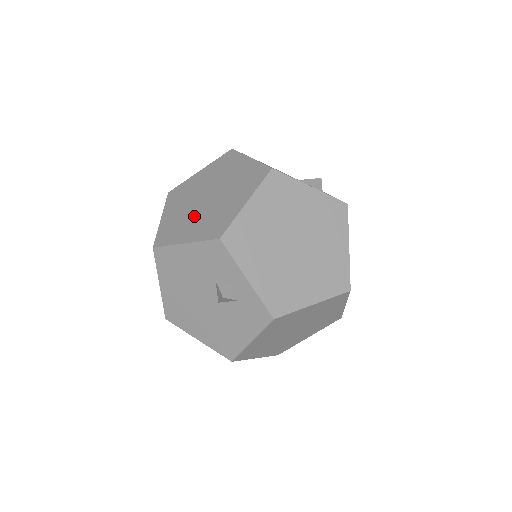
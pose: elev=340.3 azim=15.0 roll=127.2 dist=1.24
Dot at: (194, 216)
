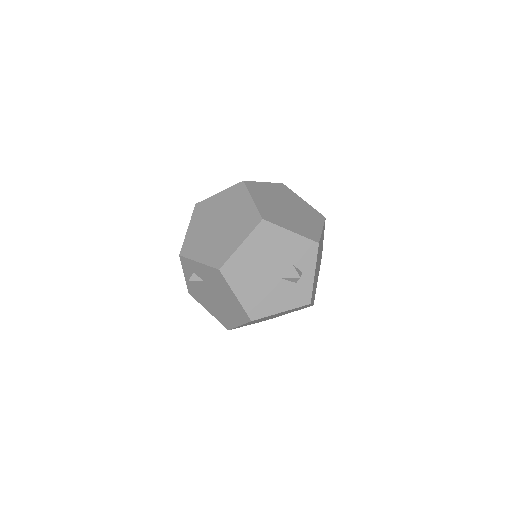
Dot at: (286, 215)
